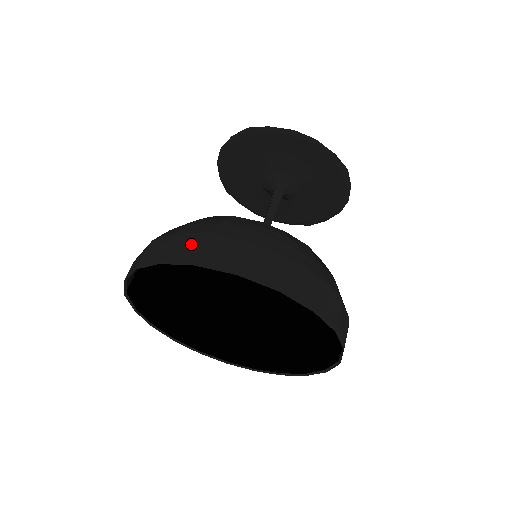
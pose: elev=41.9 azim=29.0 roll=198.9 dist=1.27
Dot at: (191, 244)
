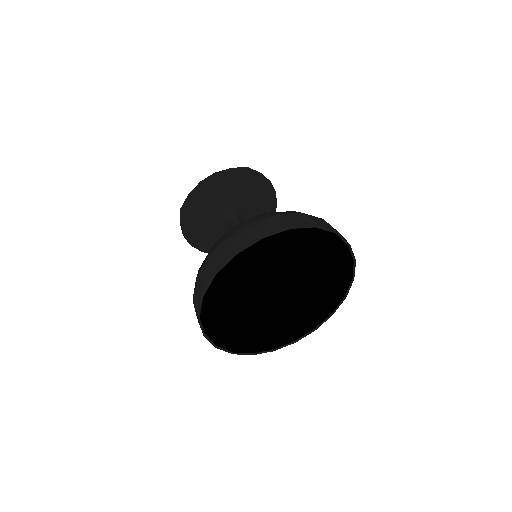
Dot at: (322, 221)
